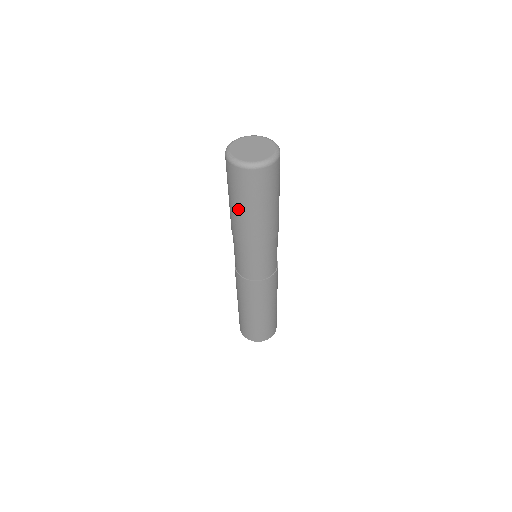
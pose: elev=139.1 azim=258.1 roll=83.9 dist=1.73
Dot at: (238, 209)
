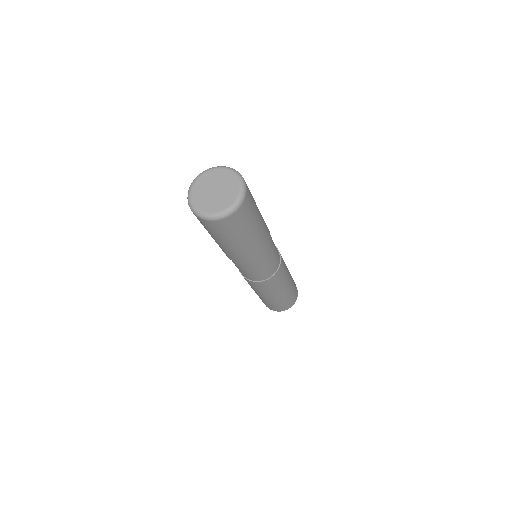
Dot at: (230, 245)
